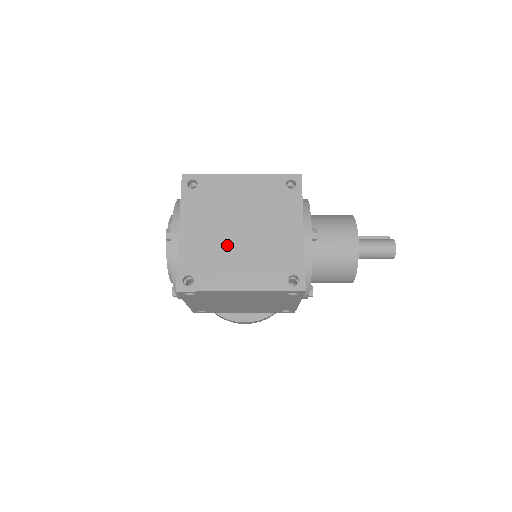
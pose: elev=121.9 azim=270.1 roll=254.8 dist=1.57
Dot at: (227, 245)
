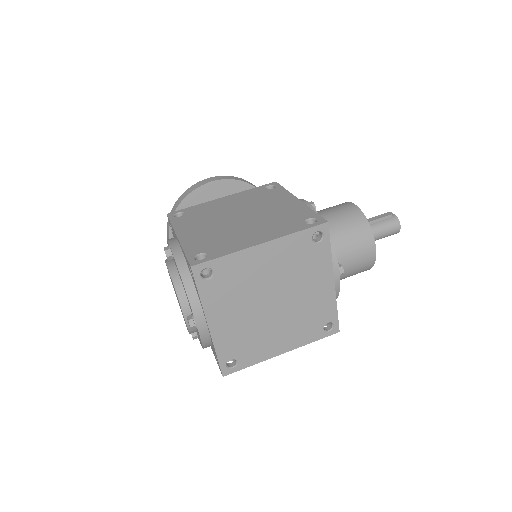
Dot at: (262, 321)
